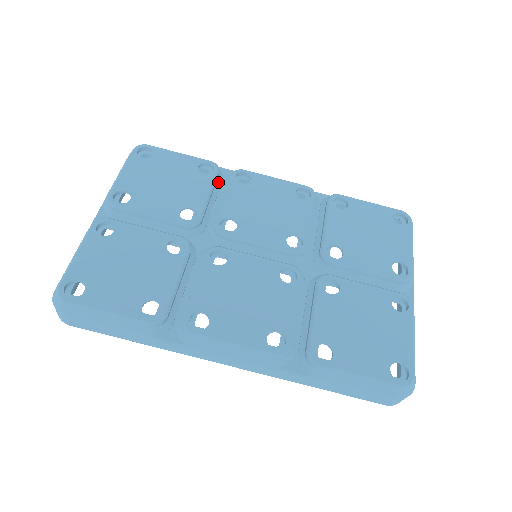
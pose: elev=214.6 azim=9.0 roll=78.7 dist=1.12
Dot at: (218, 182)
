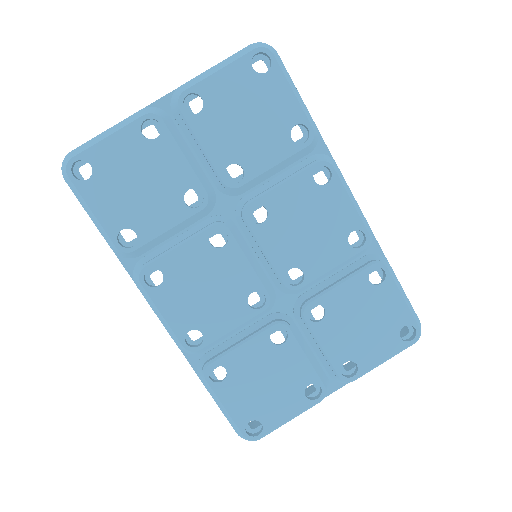
Dot at: (300, 155)
